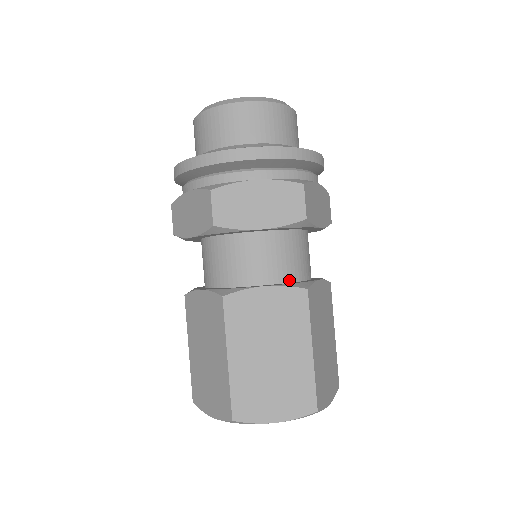
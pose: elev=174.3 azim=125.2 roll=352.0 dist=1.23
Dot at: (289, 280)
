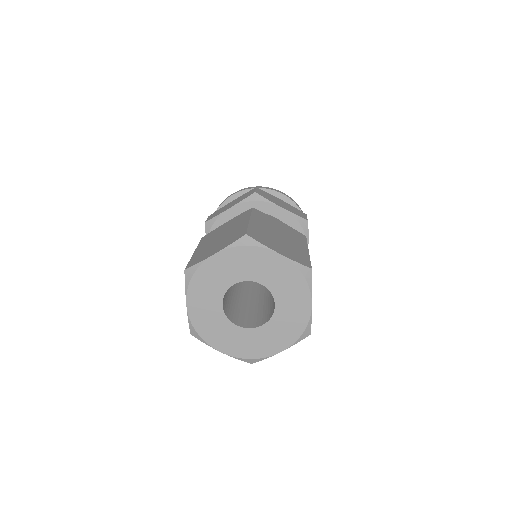
Dot at: occluded
